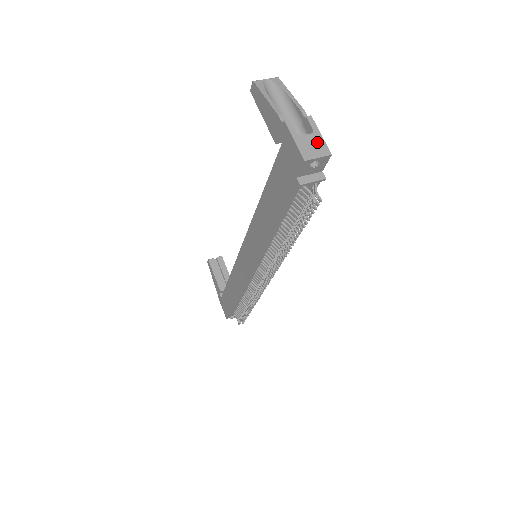
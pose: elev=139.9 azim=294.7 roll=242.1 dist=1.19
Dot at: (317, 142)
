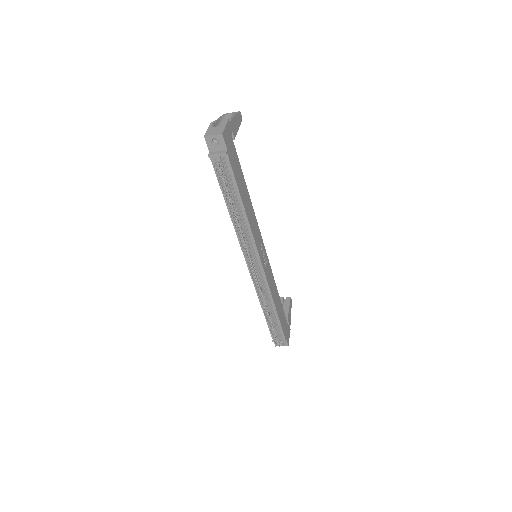
Dot at: (219, 129)
